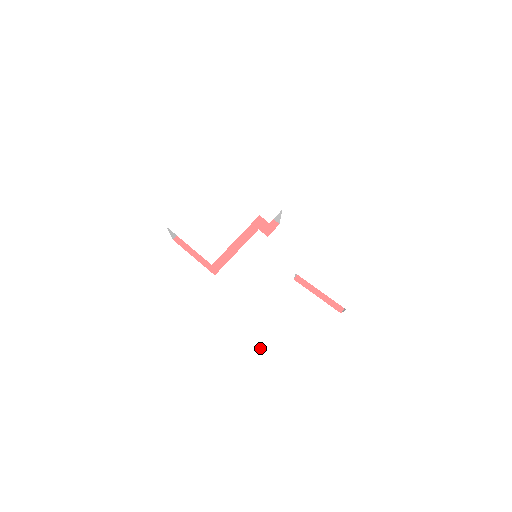
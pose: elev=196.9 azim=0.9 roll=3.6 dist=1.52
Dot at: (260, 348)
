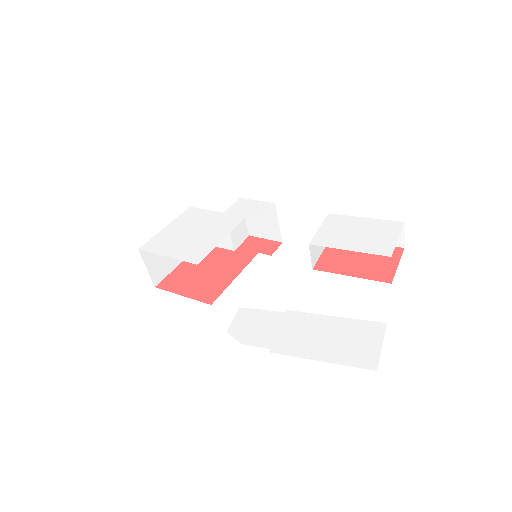
Dot at: (280, 326)
